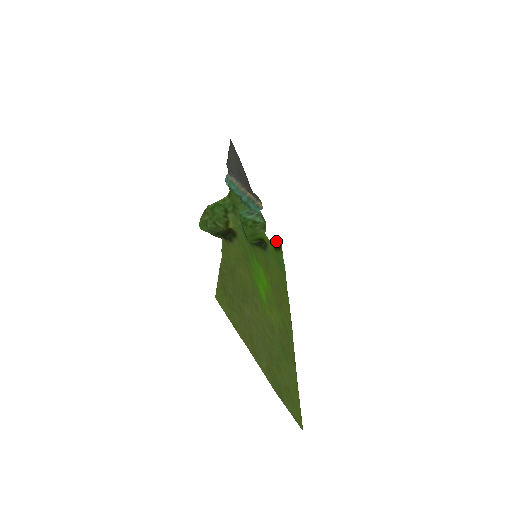
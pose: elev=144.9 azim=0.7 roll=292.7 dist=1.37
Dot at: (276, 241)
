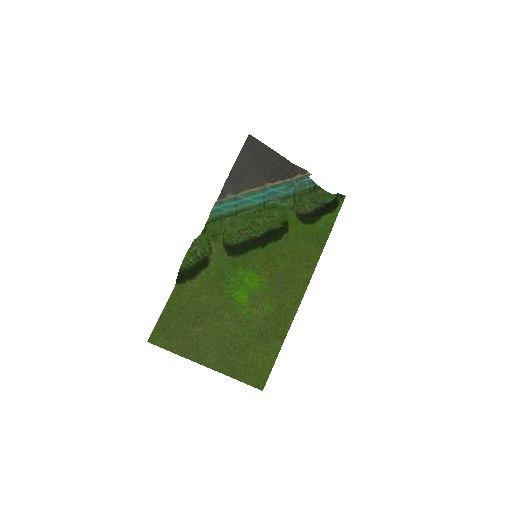
Dot at: (340, 195)
